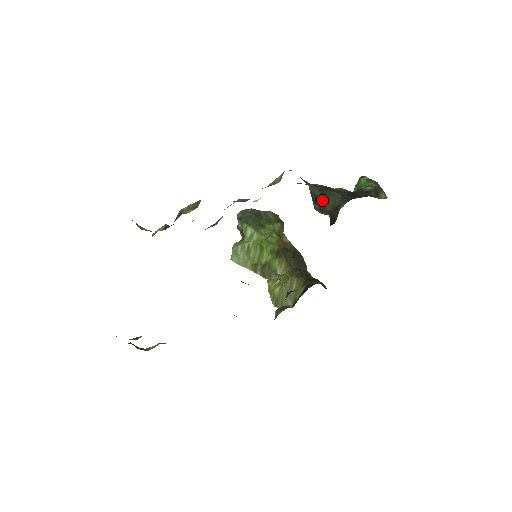
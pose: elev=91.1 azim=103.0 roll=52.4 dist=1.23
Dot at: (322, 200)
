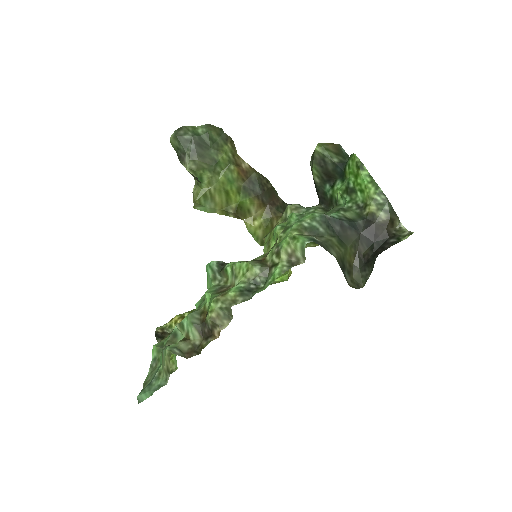
Dot at: (346, 258)
